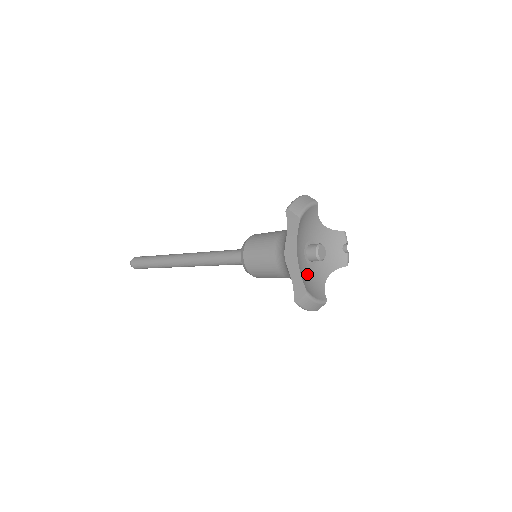
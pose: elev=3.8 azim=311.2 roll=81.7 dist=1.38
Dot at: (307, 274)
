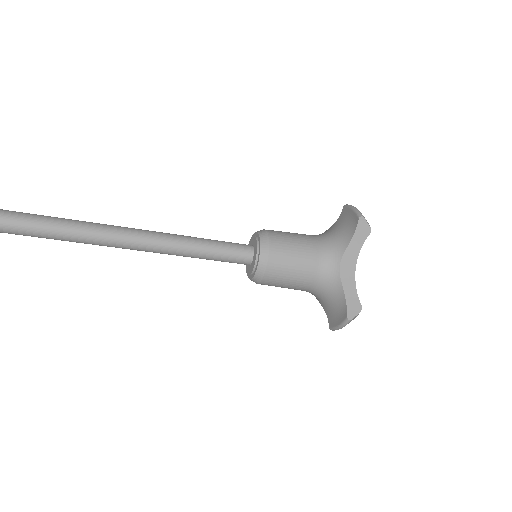
Dot at: occluded
